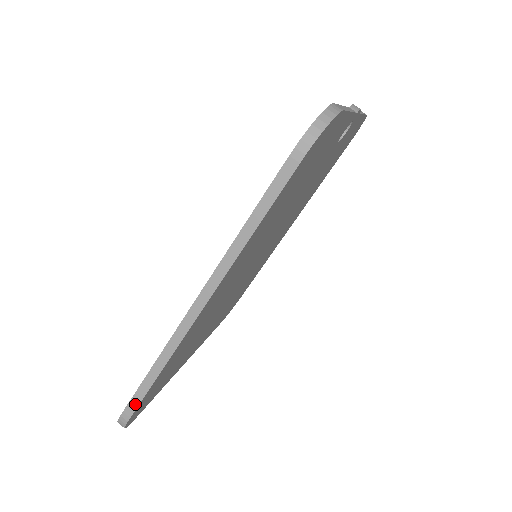
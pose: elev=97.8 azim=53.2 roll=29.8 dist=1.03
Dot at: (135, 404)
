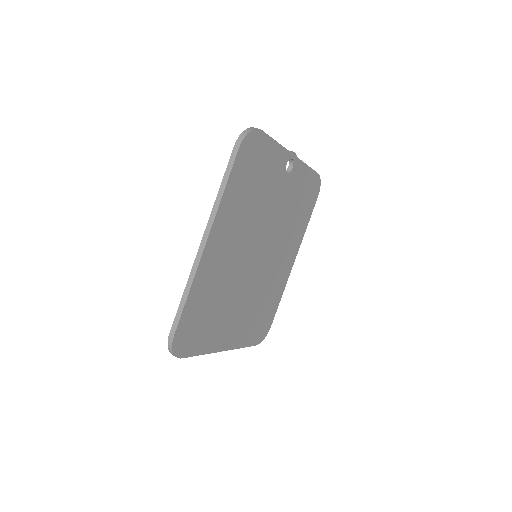
Dot at: (176, 323)
